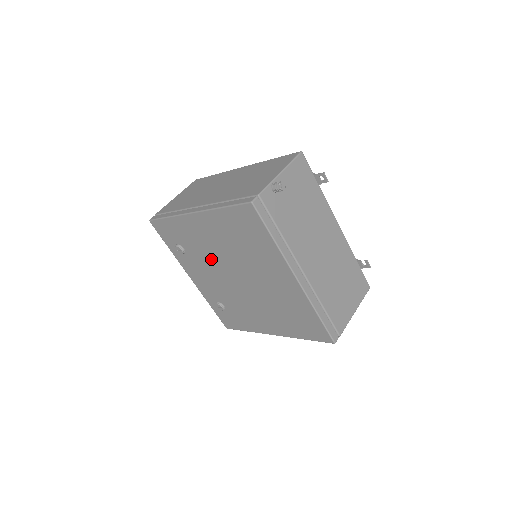
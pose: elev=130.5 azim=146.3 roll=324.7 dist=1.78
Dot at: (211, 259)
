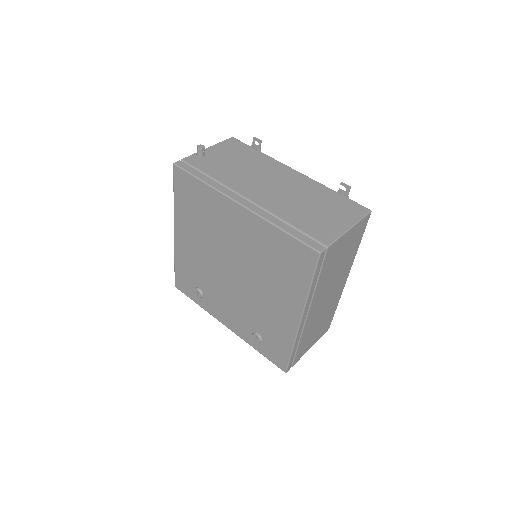
Dot at: (211, 273)
